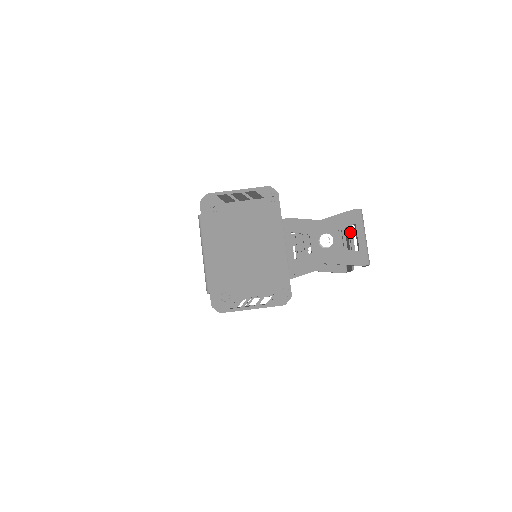
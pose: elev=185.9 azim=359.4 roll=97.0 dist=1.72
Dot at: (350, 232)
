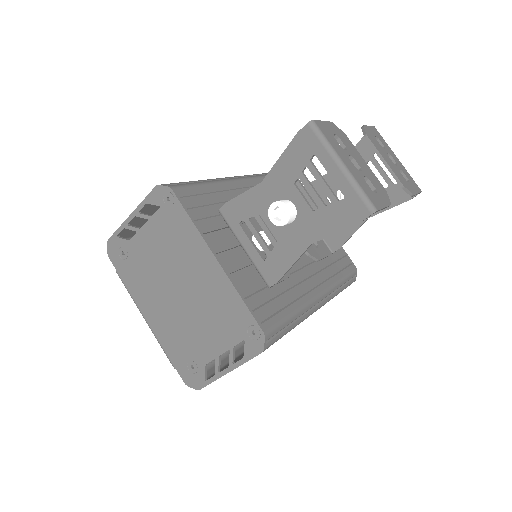
Dot at: (313, 174)
